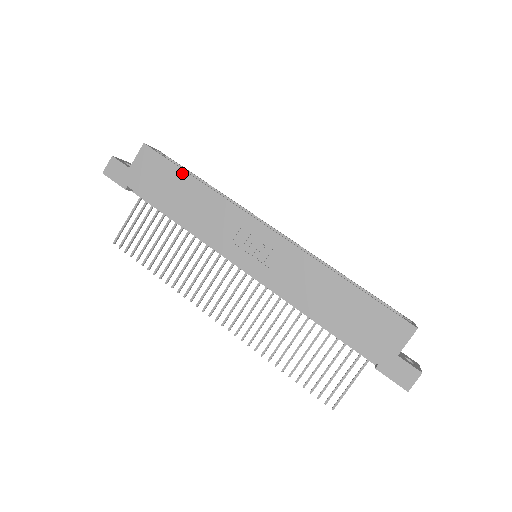
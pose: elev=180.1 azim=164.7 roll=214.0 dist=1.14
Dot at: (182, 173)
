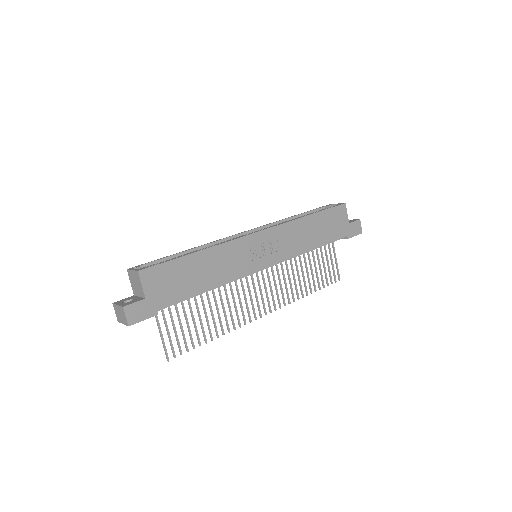
Dot at: (185, 259)
